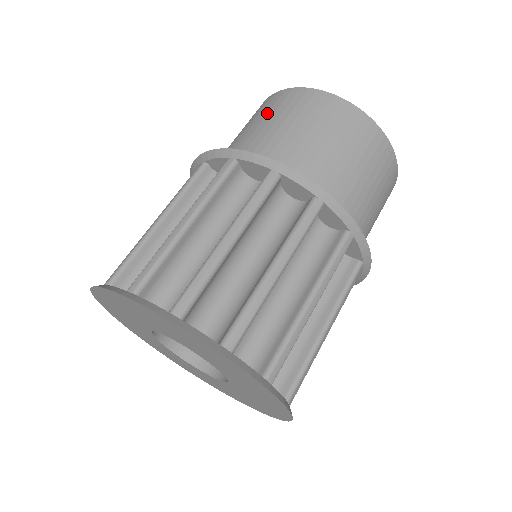
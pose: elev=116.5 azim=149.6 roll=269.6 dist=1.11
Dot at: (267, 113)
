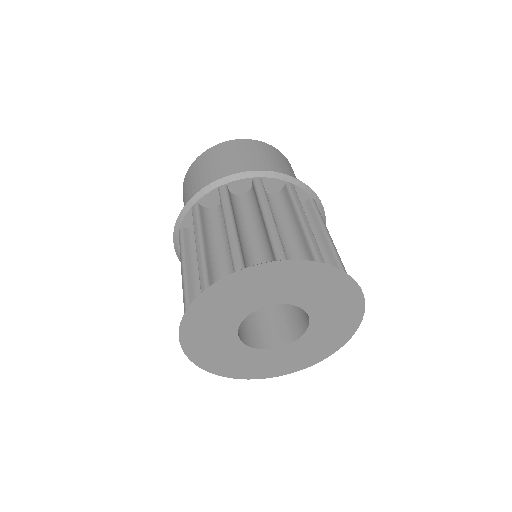
Dot at: (208, 165)
